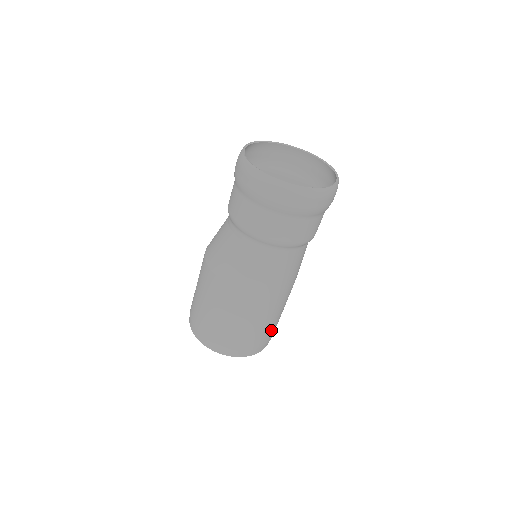
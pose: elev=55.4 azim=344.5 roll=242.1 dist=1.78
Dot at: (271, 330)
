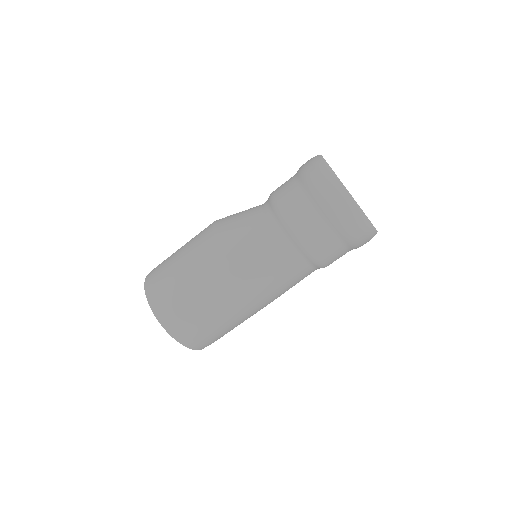
Dot at: (226, 333)
